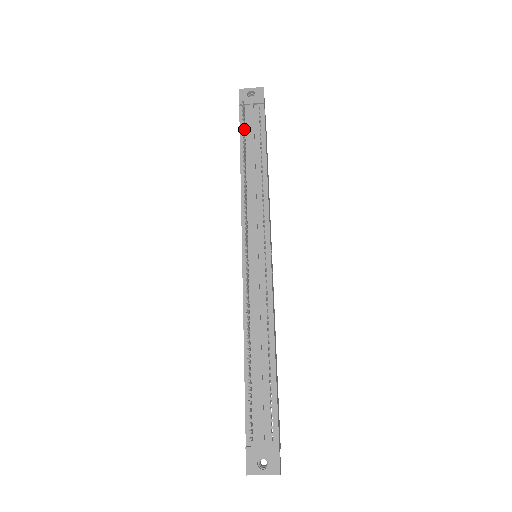
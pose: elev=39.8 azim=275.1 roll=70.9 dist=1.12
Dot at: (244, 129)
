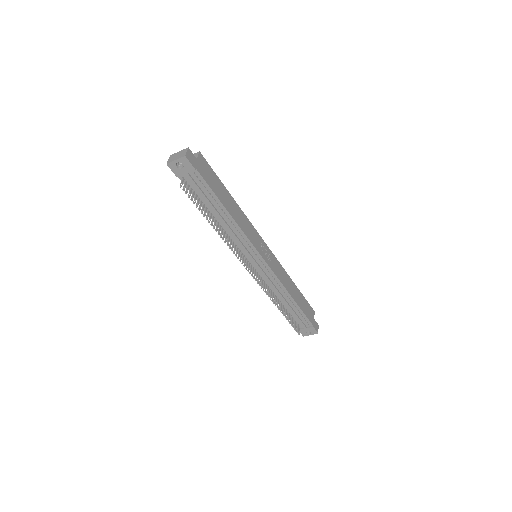
Dot at: (197, 202)
